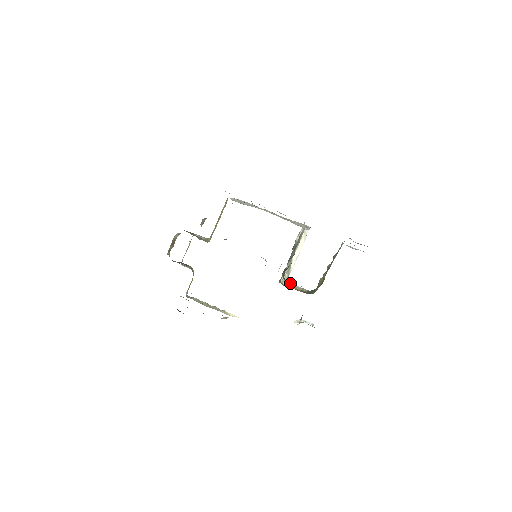
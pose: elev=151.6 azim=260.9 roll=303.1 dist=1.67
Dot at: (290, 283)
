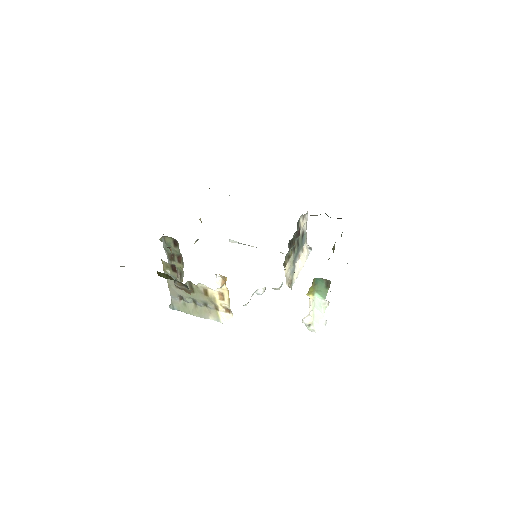
Dot at: occluded
